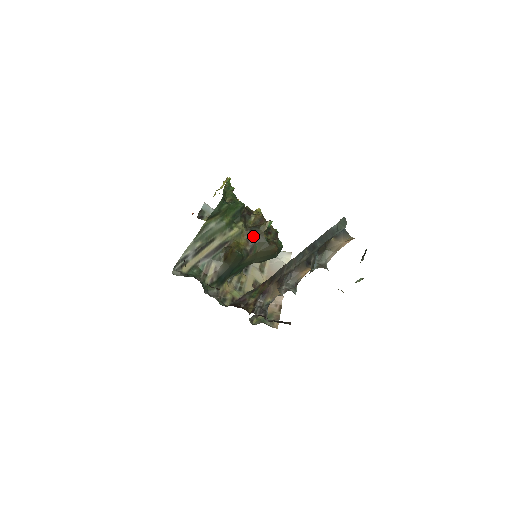
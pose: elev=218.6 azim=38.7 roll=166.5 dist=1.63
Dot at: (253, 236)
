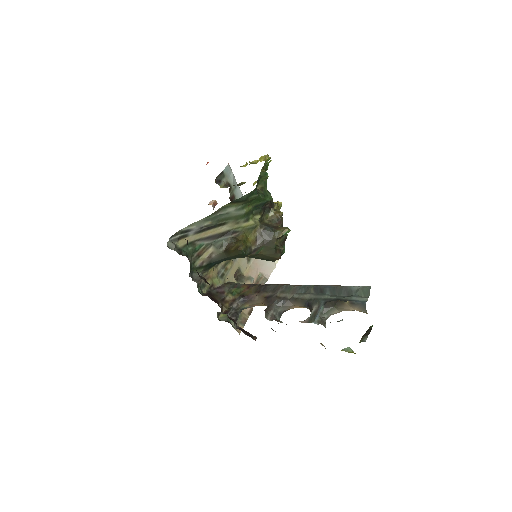
Dot at: (264, 237)
